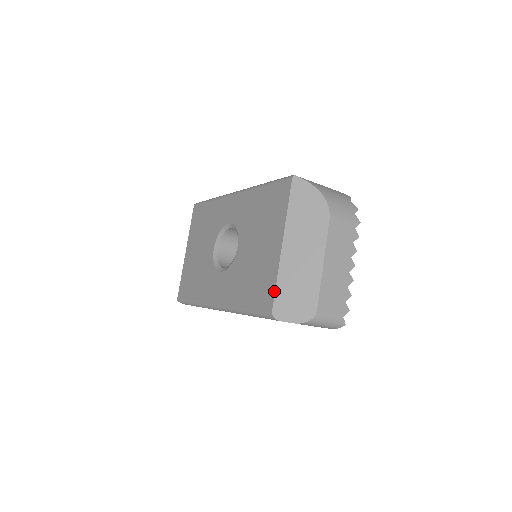
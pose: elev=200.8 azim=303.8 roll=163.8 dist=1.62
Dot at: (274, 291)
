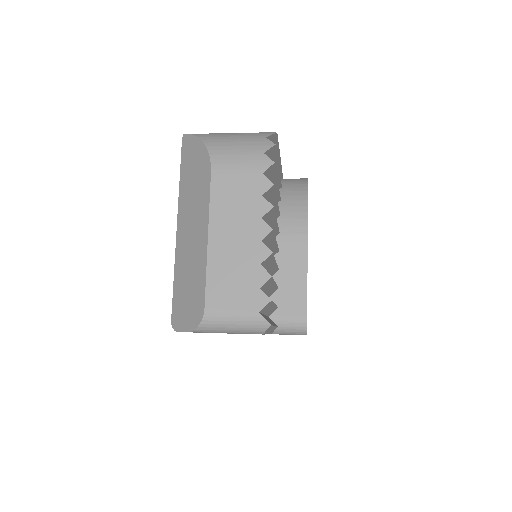
Dot at: (173, 292)
